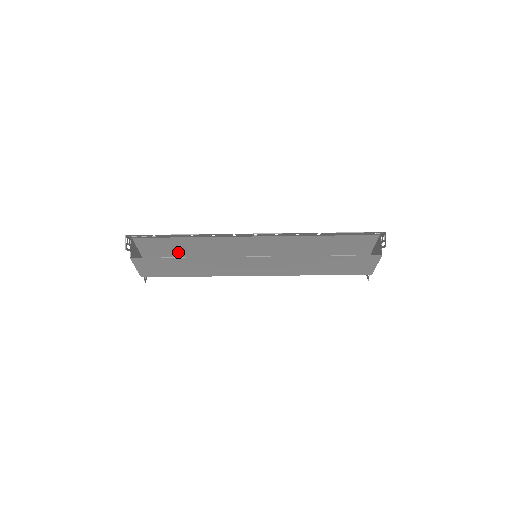
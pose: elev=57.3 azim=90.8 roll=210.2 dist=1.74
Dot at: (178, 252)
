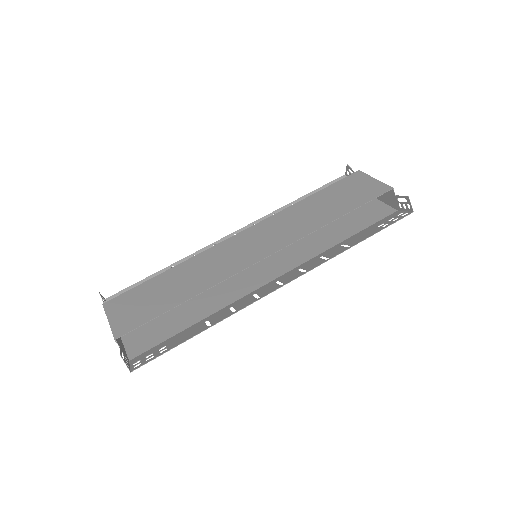
Dot at: (171, 317)
